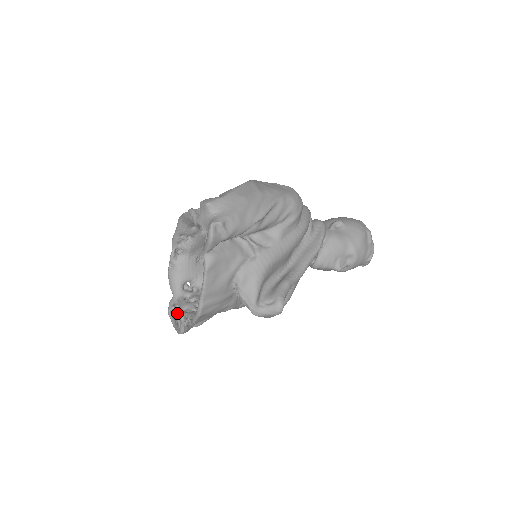
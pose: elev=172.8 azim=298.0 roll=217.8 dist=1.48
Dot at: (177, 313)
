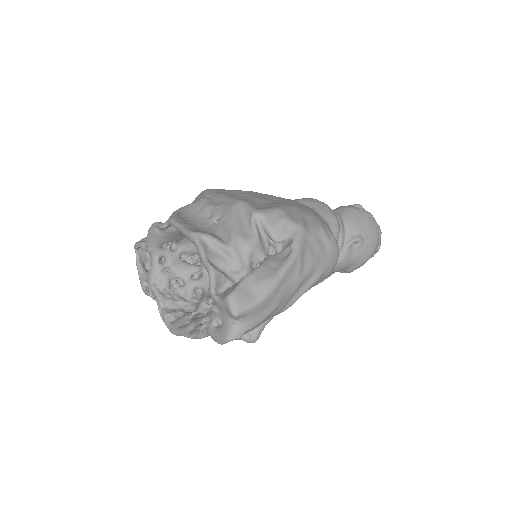
Dot at: occluded
